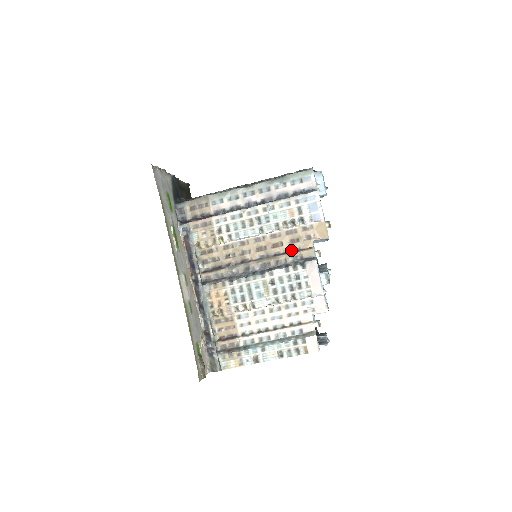
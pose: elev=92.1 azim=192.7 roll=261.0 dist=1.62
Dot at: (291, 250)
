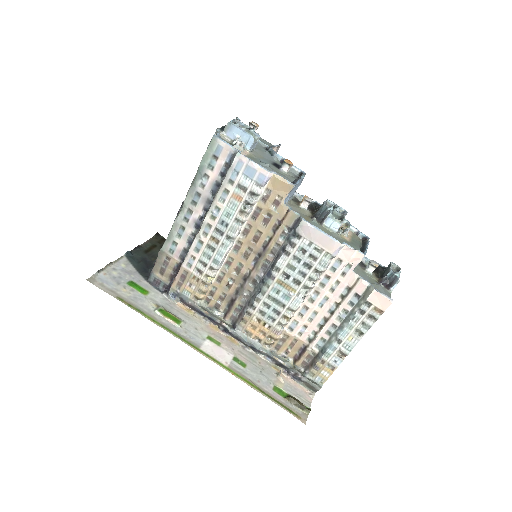
Dot at: (273, 230)
